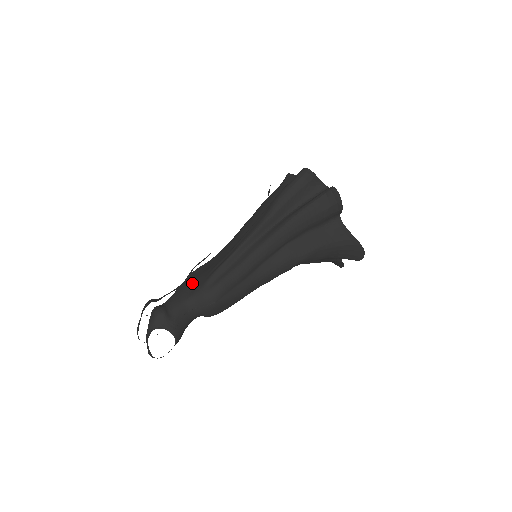
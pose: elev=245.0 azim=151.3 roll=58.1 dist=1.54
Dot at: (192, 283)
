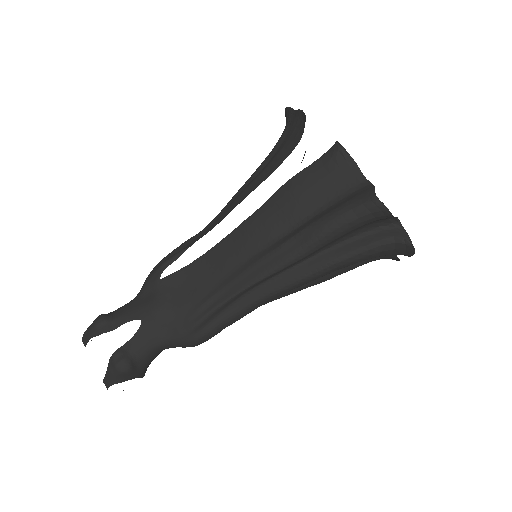
Dot at: (166, 318)
